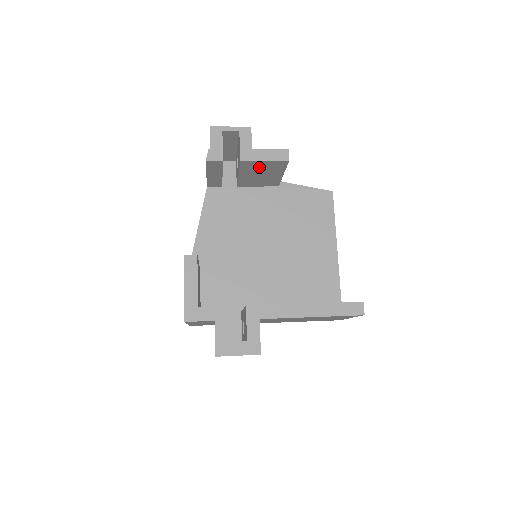
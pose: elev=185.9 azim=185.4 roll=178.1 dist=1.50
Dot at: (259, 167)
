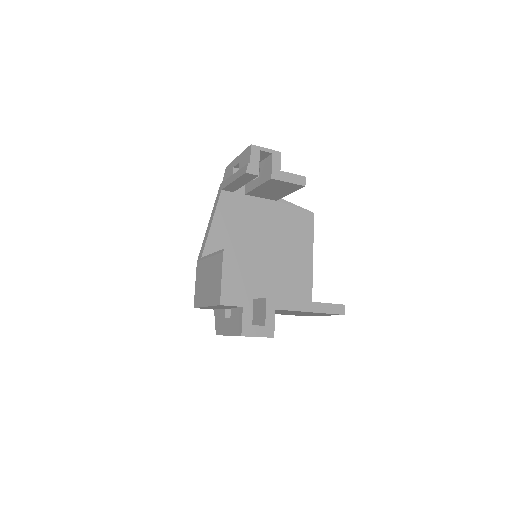
Dot at: (279, 185)
